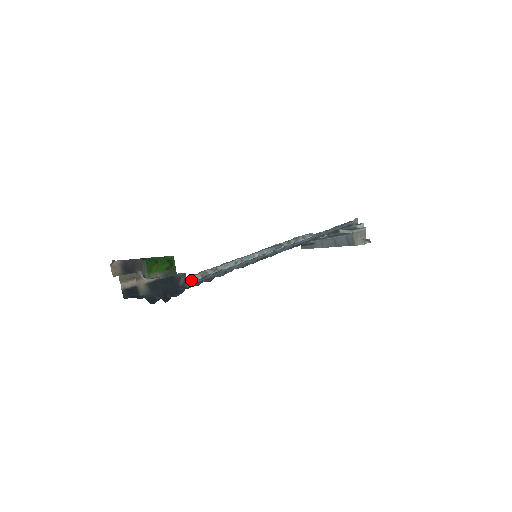
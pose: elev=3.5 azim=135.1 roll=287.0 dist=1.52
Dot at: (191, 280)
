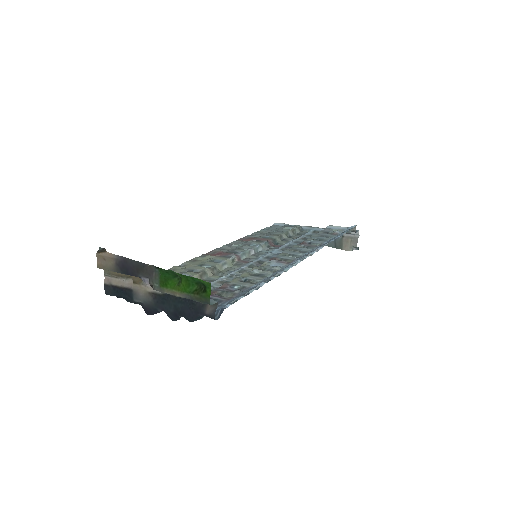
Dot at: occluded
